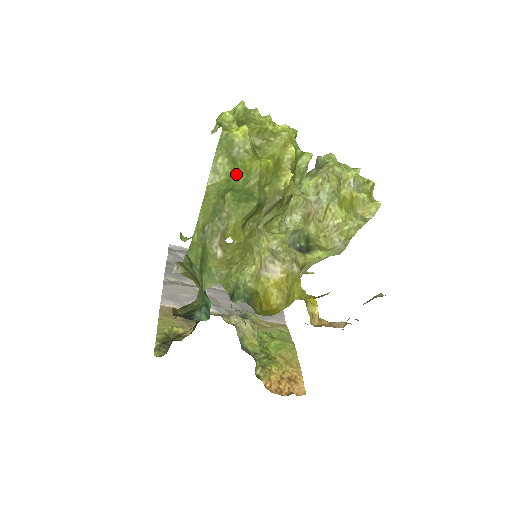
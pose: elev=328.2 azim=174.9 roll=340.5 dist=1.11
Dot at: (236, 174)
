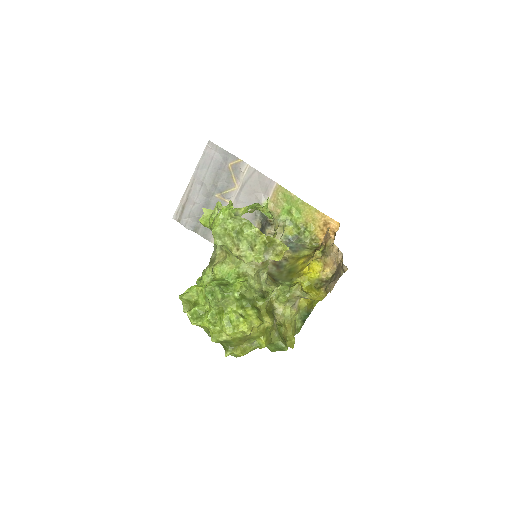
Dot at: occluded
